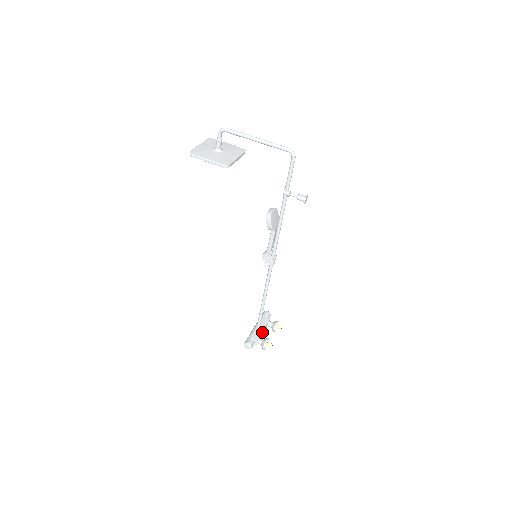
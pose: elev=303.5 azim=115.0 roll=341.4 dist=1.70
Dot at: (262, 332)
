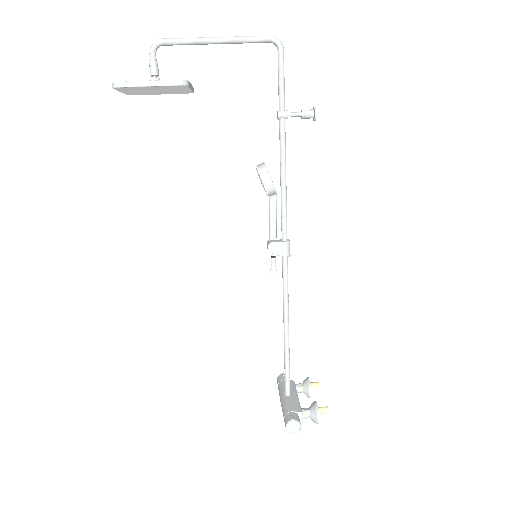
Dot at: (298, 400)
